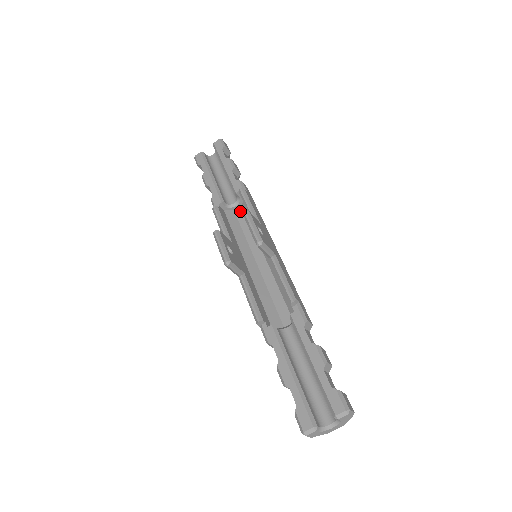
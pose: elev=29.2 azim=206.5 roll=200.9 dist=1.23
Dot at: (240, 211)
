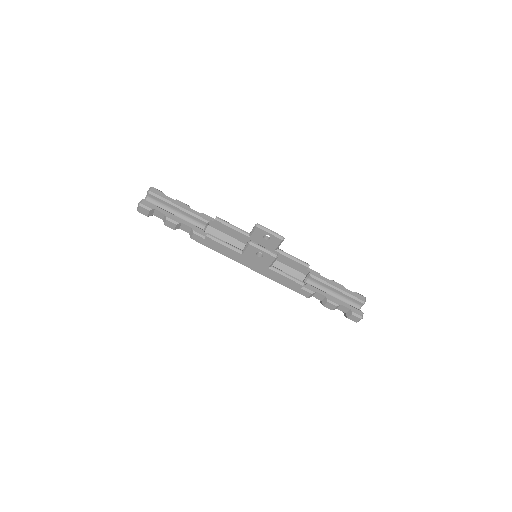
Dot at: occluded
